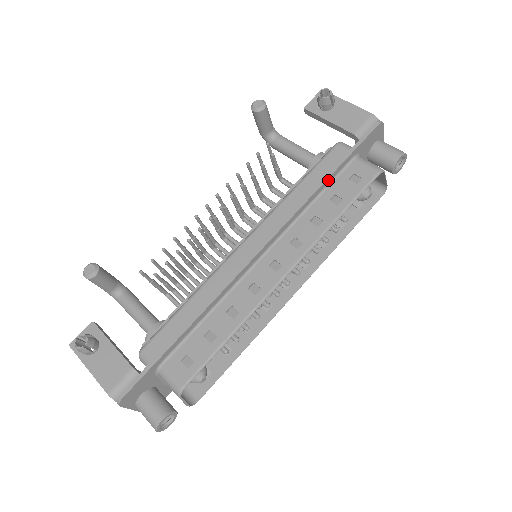
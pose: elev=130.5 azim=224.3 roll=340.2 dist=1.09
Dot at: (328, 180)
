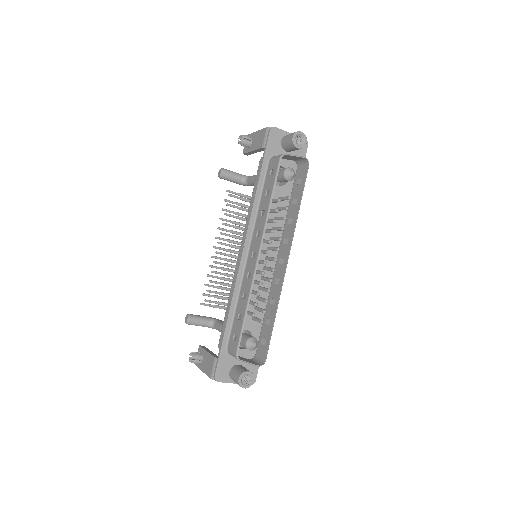
Dot at: (259, 185)
